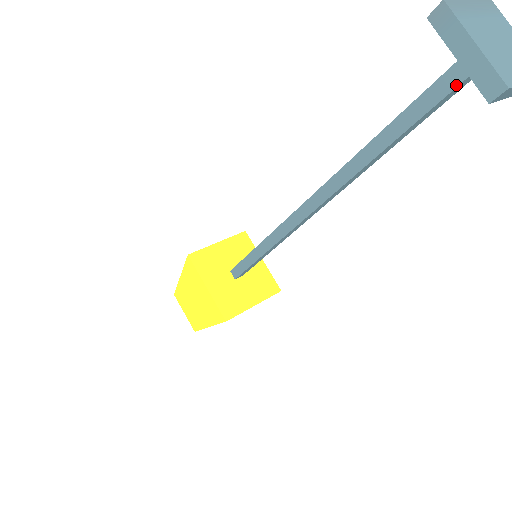
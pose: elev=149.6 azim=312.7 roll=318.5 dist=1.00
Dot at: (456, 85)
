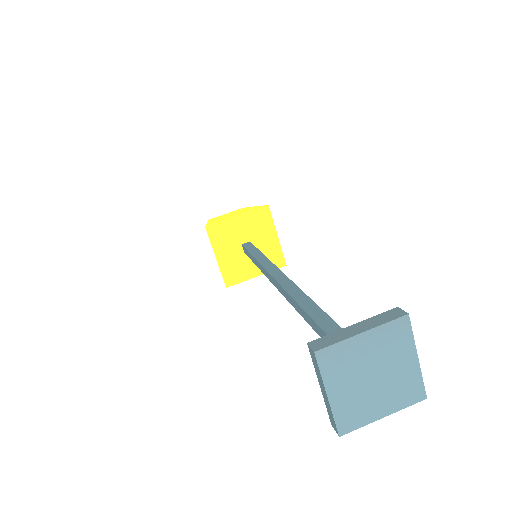
Dot at: occluded
